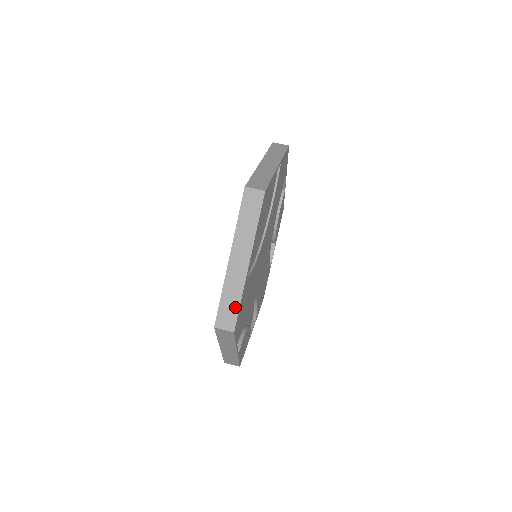
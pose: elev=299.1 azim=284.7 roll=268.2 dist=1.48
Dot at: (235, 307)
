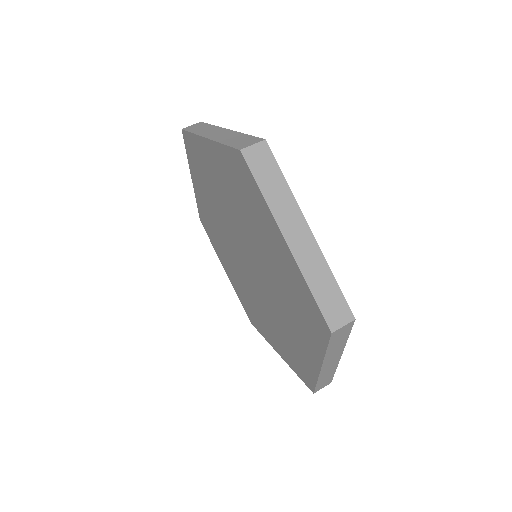
Dot at: (331, 377)
